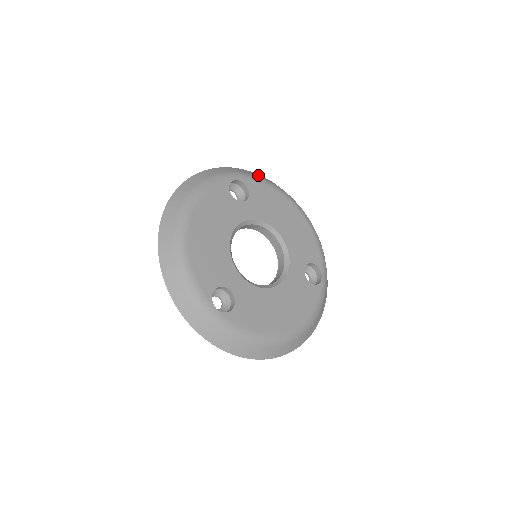
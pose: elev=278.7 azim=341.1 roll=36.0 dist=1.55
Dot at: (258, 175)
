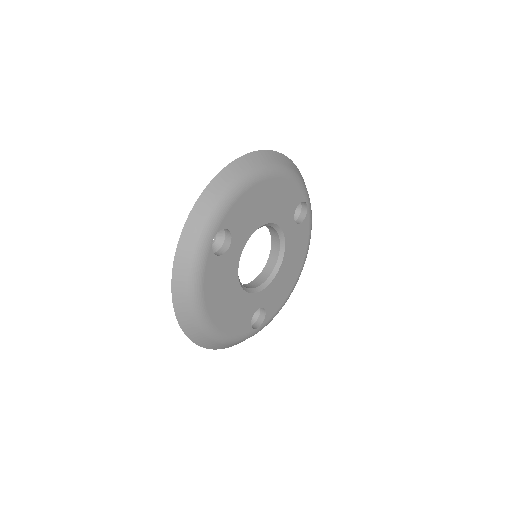
Dot at: occluded
